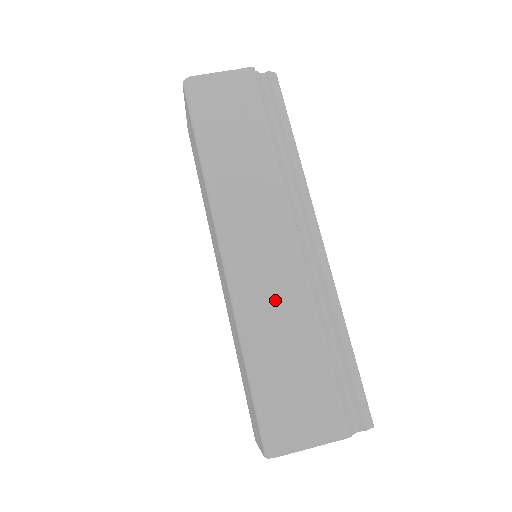
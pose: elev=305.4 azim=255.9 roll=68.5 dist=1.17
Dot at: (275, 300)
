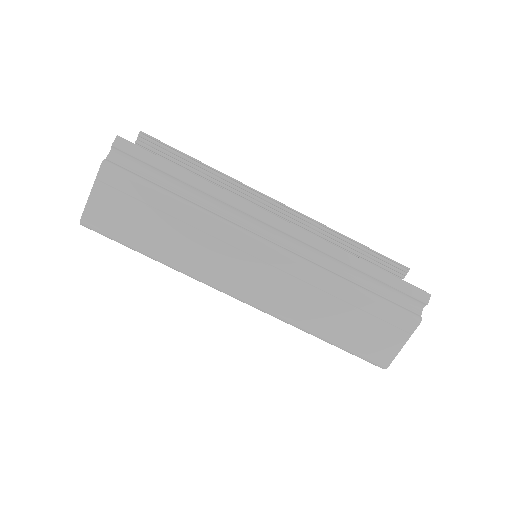
Dot at: (301, 297)
